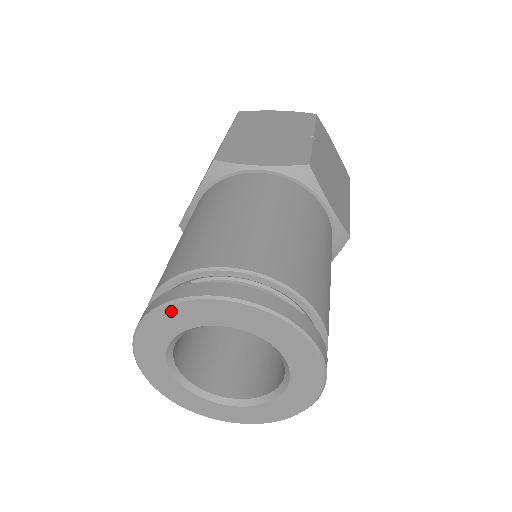
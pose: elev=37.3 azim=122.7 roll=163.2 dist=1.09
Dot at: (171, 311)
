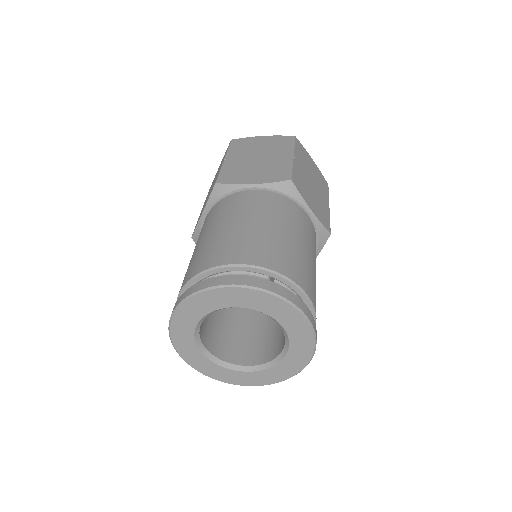
Dot at: (268, 298)
